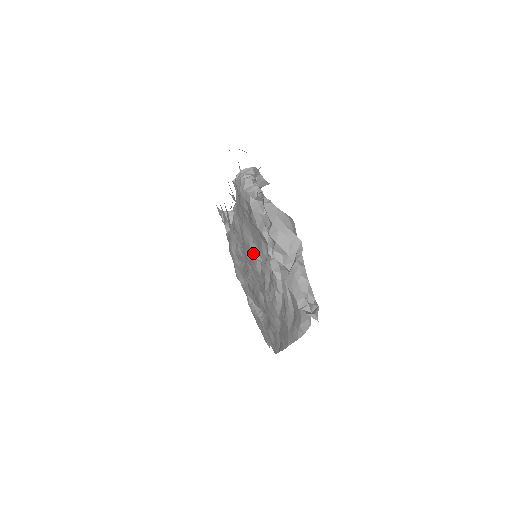
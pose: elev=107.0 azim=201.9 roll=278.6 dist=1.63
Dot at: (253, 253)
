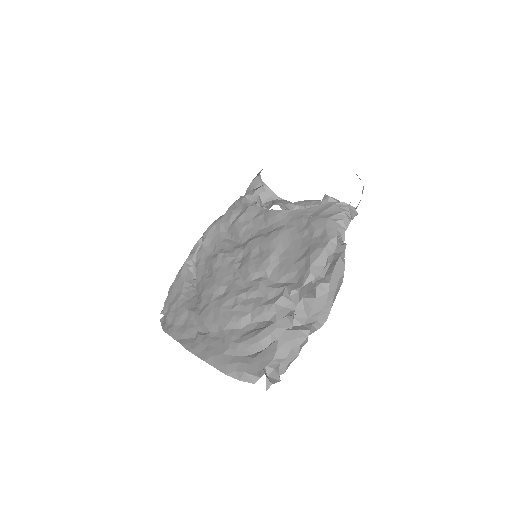
Dot at: (268, 262)
